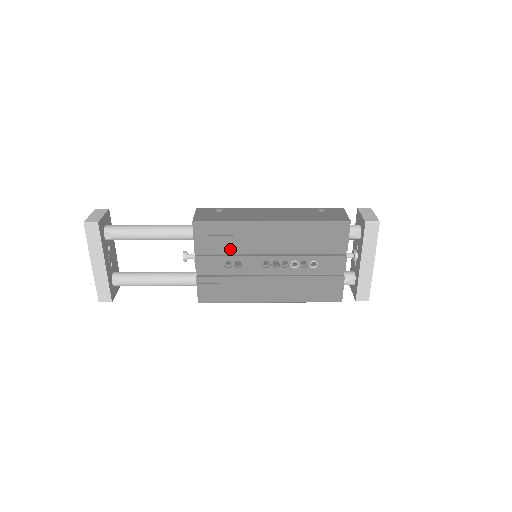
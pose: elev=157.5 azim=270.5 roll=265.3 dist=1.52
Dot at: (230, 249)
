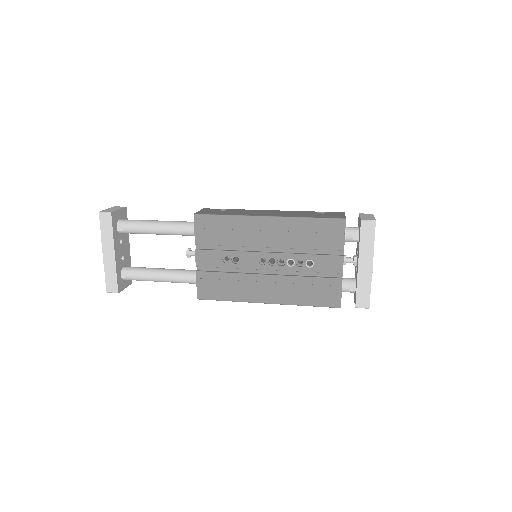
Dot at: (228, 243)
